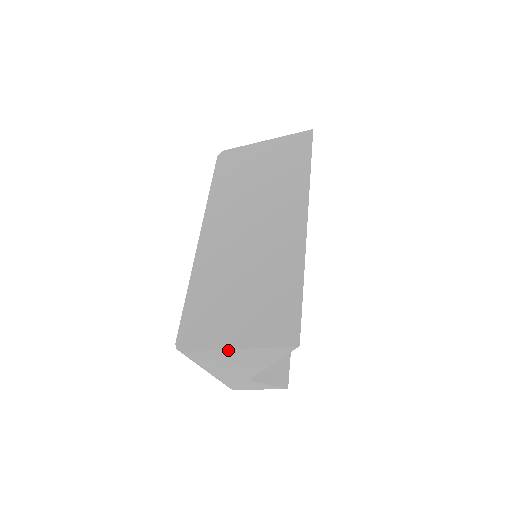
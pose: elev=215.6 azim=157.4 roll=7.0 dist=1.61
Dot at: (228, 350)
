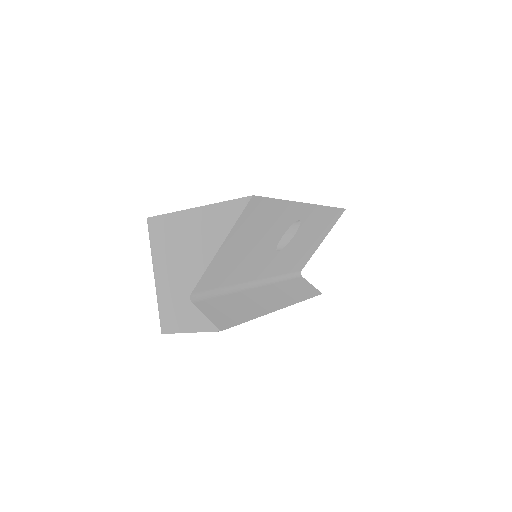
Dot at: (189, 210)
